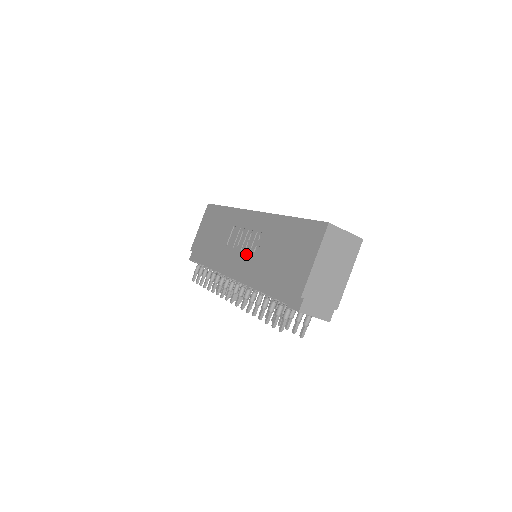
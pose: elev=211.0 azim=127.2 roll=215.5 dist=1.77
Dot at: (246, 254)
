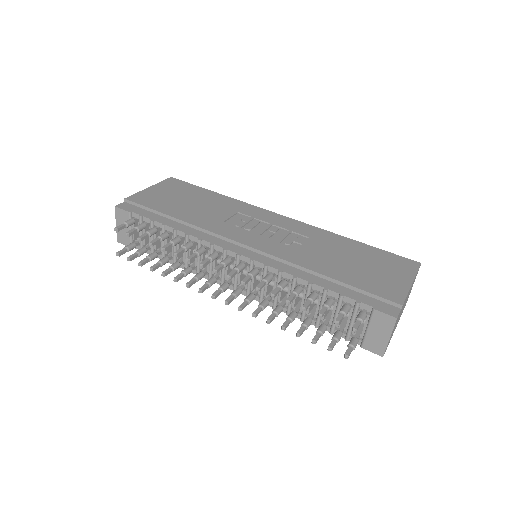
Dot at: (275, 241)
